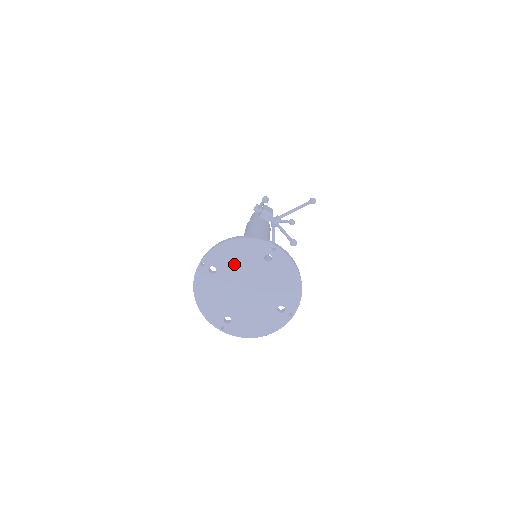
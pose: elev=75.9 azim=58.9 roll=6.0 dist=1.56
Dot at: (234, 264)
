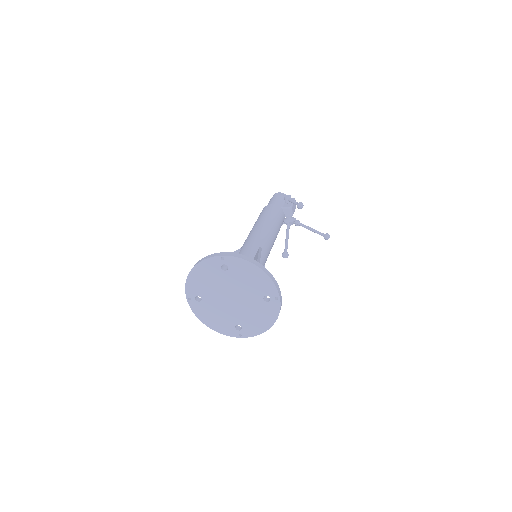
Dot at: (242, 279)
